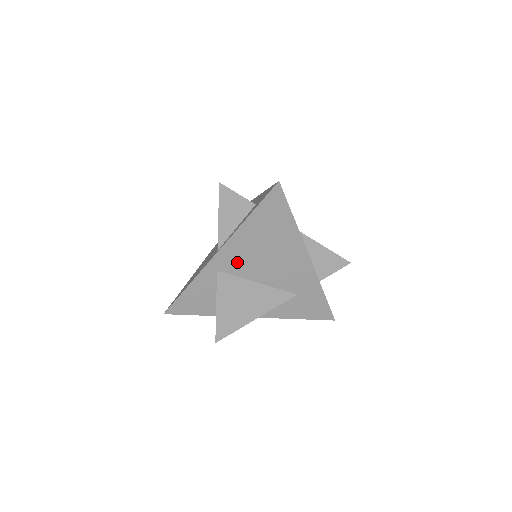
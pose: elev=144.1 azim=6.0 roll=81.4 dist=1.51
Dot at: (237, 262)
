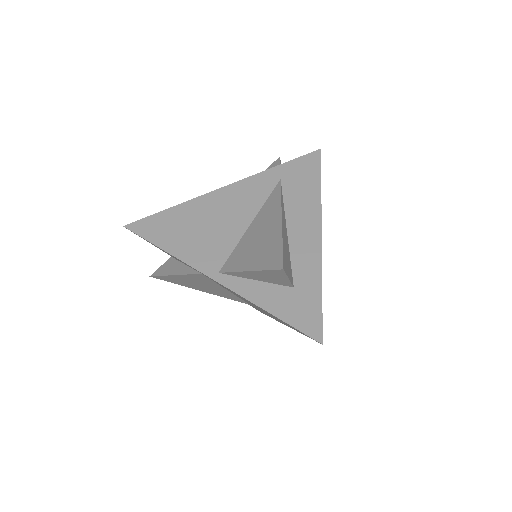
Dot at: (226, 288)
